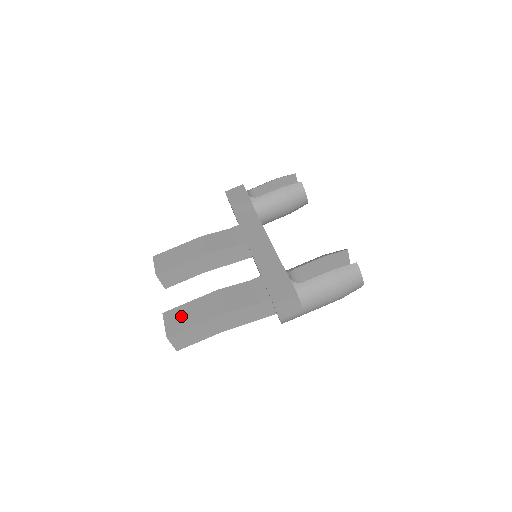
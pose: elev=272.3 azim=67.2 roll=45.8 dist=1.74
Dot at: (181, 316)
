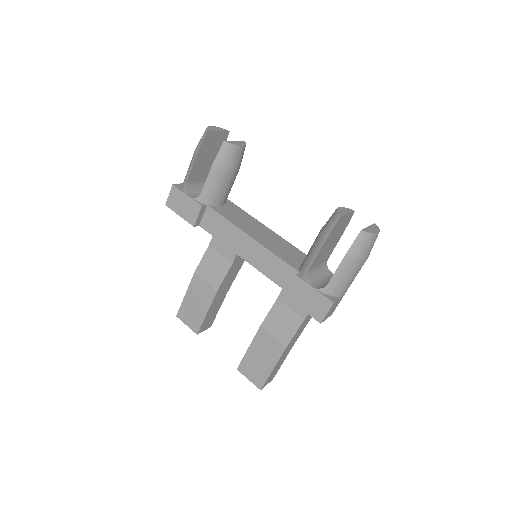
Dot at: (254, 366)
